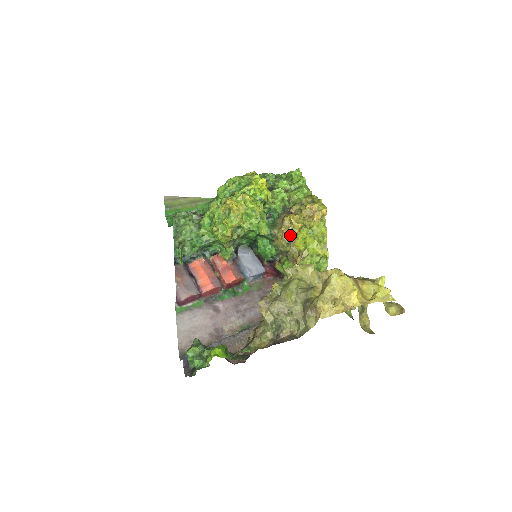
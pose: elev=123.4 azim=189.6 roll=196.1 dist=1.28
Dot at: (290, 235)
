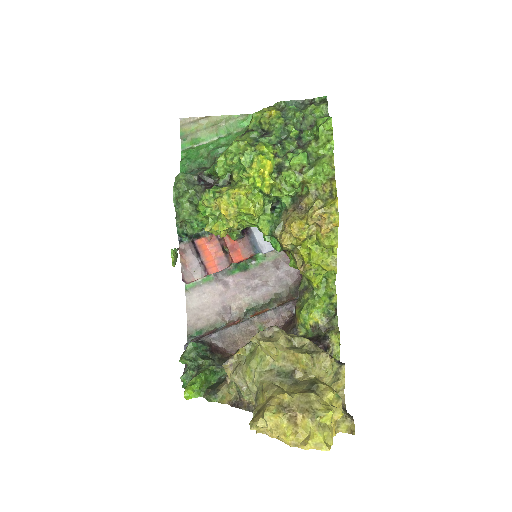
Dot at: (292, 244)
